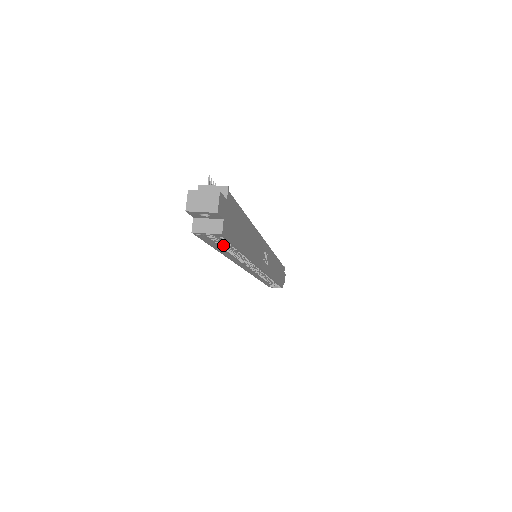
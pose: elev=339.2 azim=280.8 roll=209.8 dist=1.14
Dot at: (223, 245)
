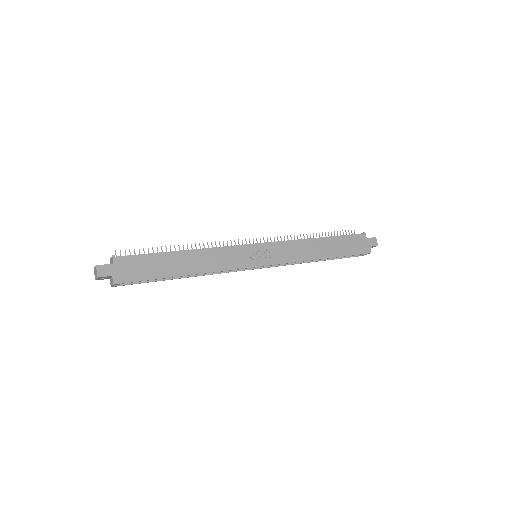
Dot at: occluded
